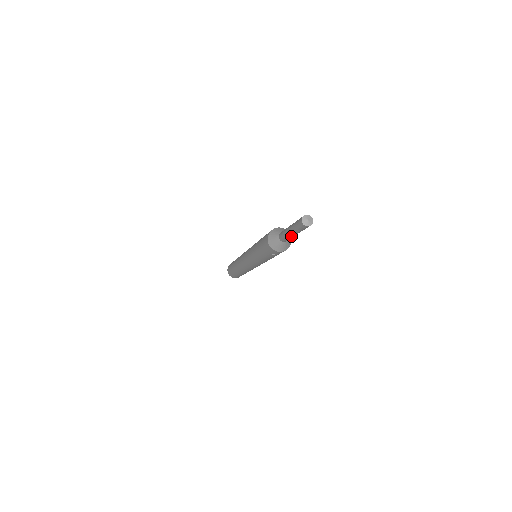
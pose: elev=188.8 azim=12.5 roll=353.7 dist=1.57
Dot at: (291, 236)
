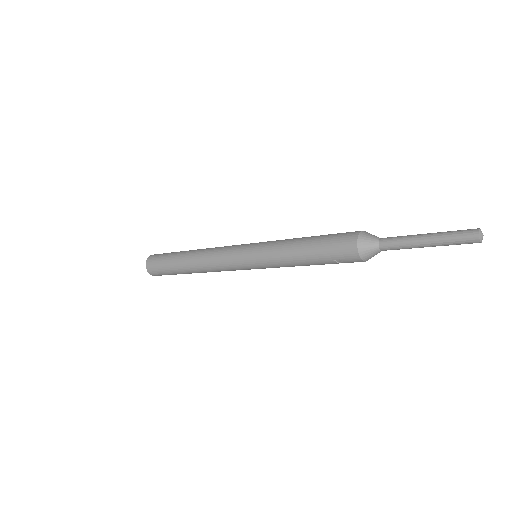
Dot at: (416, 247)
